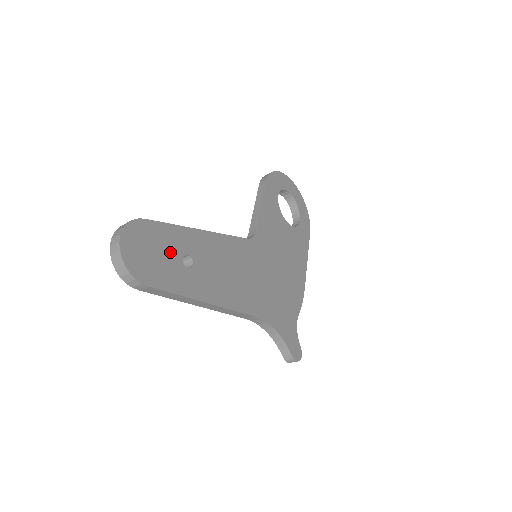
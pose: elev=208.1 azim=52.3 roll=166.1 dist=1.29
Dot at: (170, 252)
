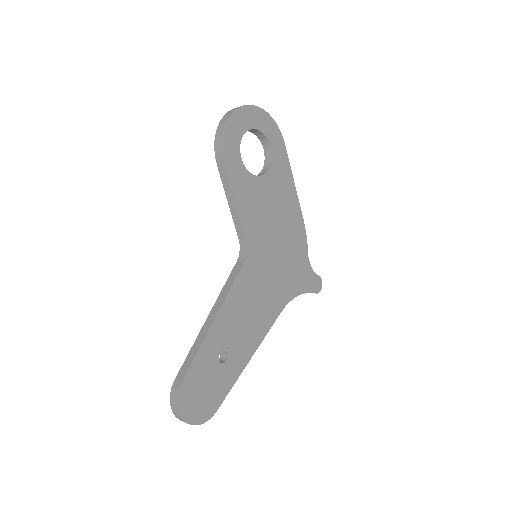
Dot at: (210, 372)
